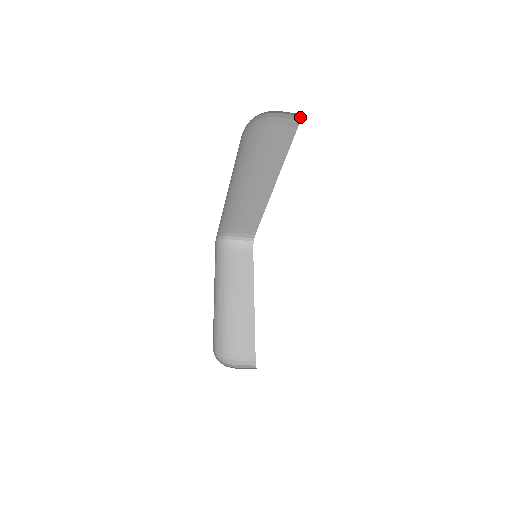
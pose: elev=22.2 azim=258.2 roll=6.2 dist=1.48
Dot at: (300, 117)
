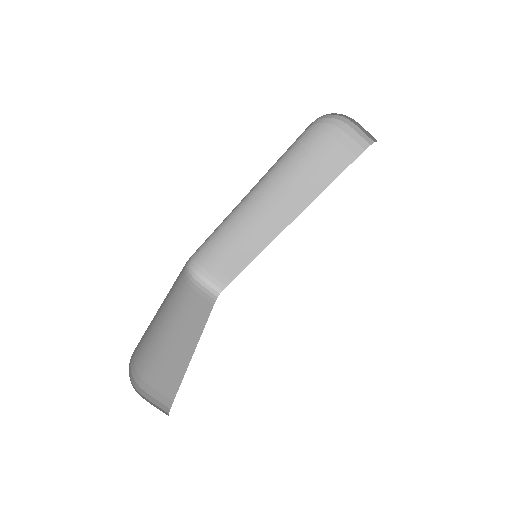
Dot at: (367, 145)
